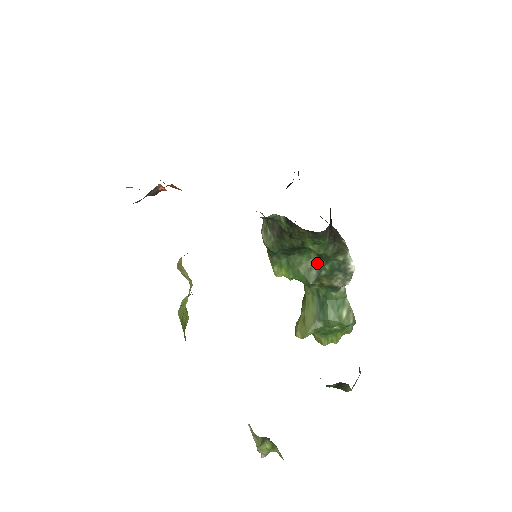
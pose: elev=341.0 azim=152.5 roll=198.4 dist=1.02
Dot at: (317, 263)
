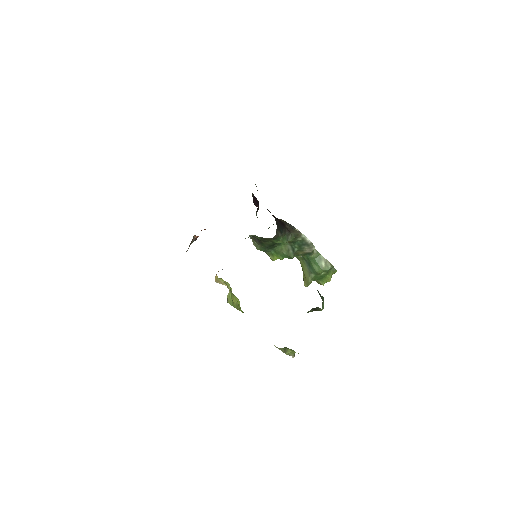
Dot at: (290, 246)
